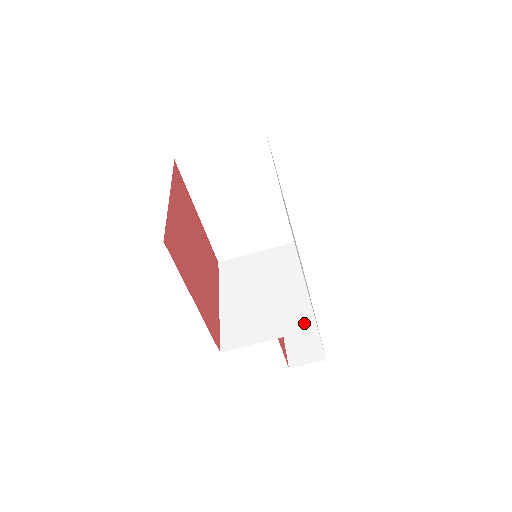
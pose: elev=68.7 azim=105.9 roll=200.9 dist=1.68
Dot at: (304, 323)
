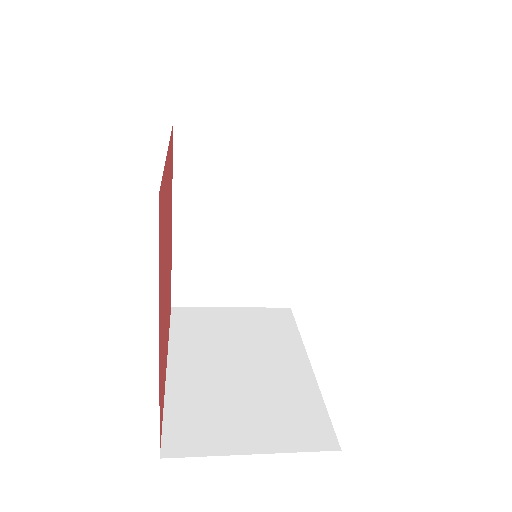
Dot at: (278, 297)
